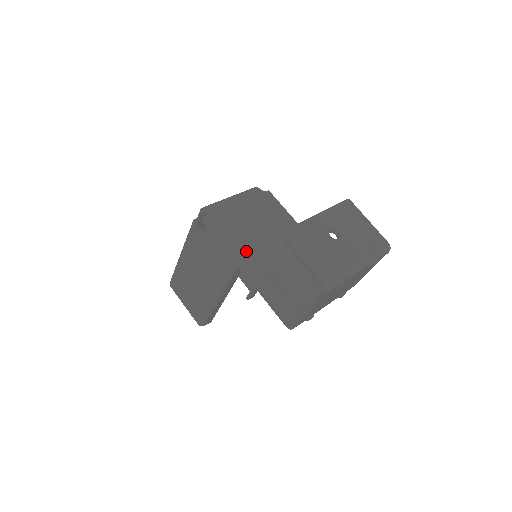
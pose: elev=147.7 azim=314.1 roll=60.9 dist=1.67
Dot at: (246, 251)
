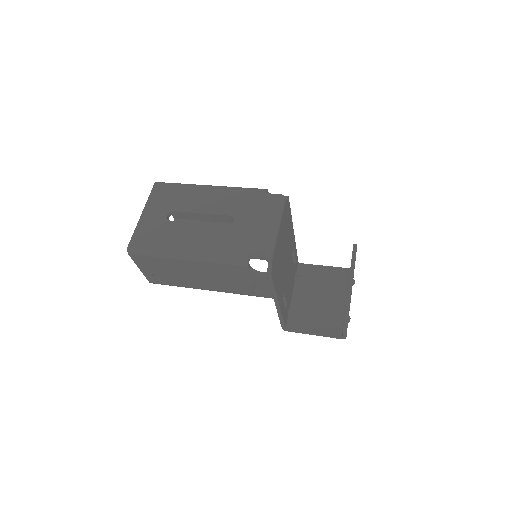
Dot at: (280, 285)
